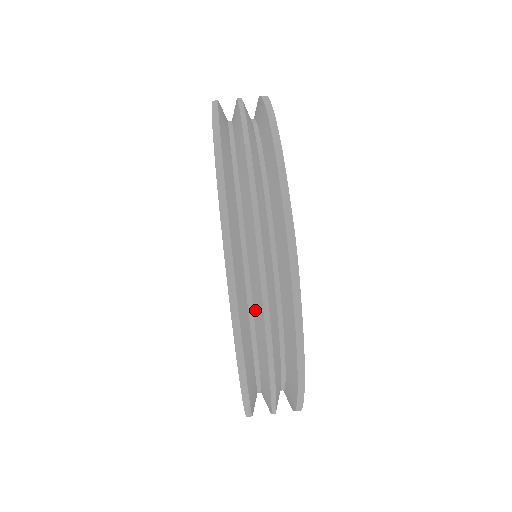
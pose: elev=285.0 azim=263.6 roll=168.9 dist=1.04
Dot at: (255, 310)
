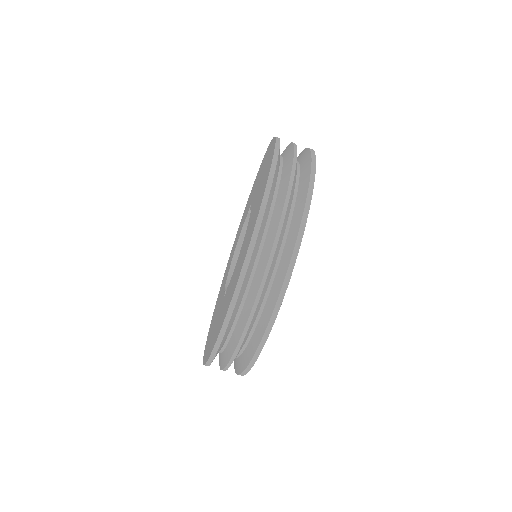
Dot at: (262, 257)
